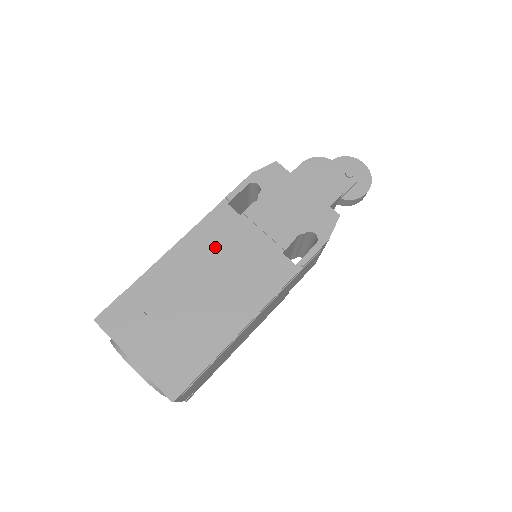
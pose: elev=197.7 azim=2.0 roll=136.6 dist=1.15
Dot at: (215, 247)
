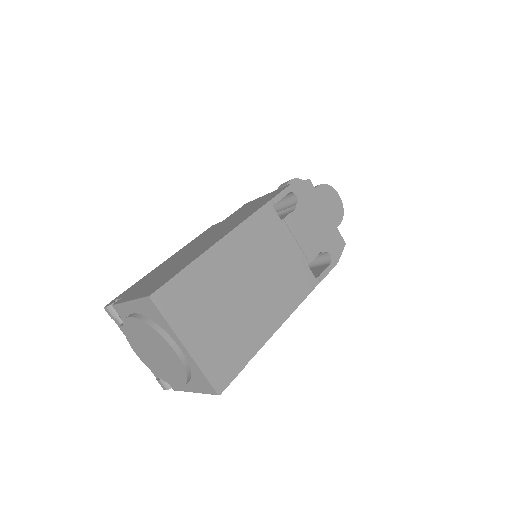
Dot at: (261, 245)
